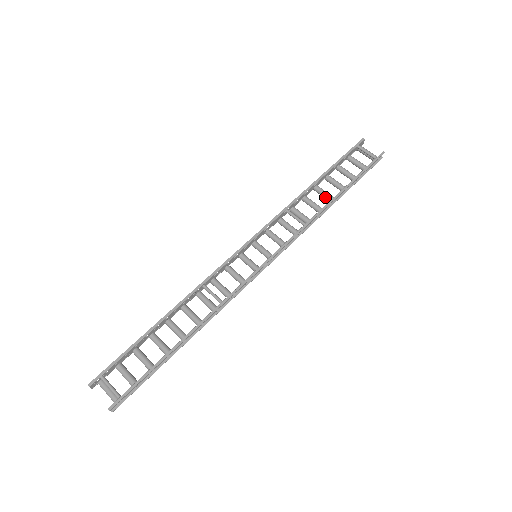
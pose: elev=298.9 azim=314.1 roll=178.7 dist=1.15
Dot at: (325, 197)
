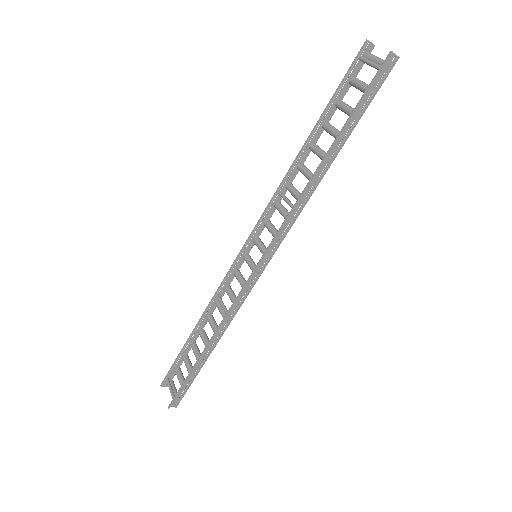
Dot at: (320, 158)
